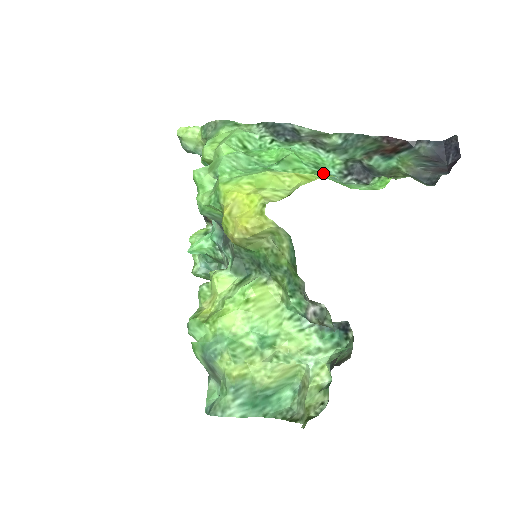
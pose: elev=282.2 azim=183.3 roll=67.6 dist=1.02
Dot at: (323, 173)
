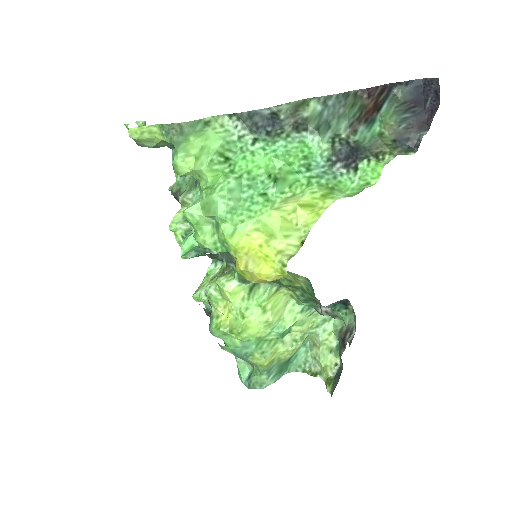
Dot at: (316, 176)
